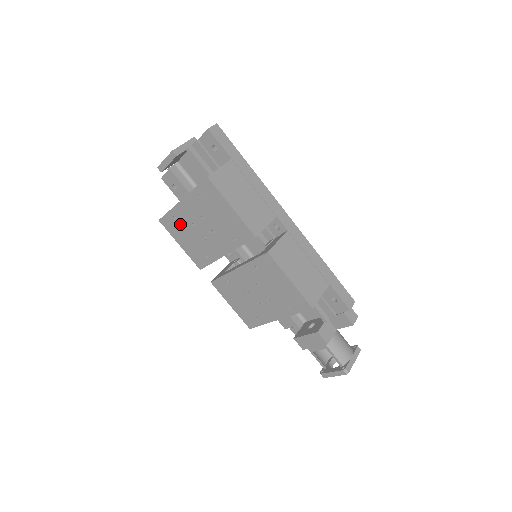
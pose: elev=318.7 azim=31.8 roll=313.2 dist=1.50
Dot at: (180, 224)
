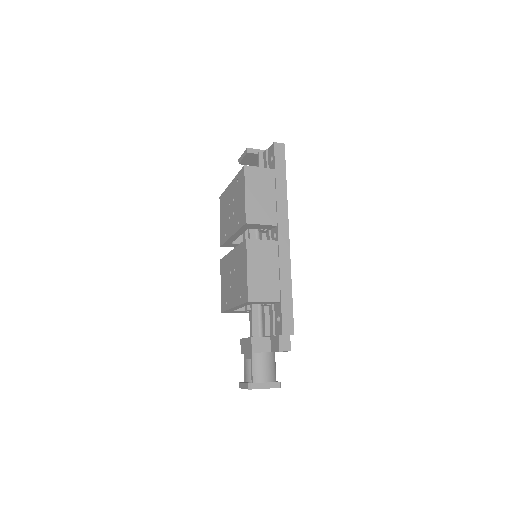
Dot at: (225, 203)
